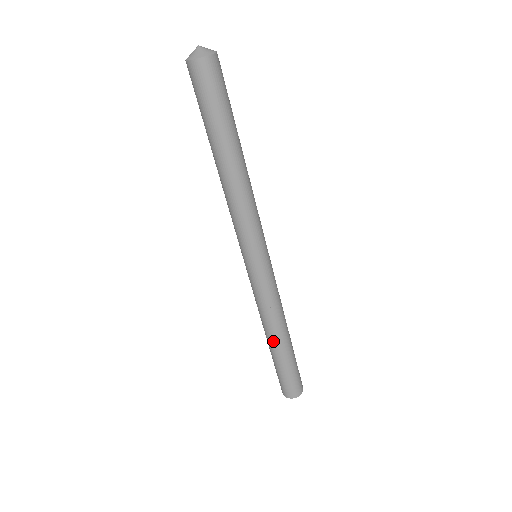
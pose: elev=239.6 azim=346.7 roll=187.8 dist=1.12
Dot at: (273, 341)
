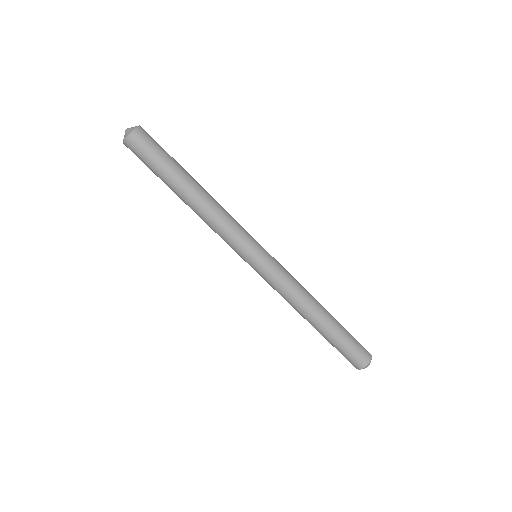
Dot at: (311, 322)
